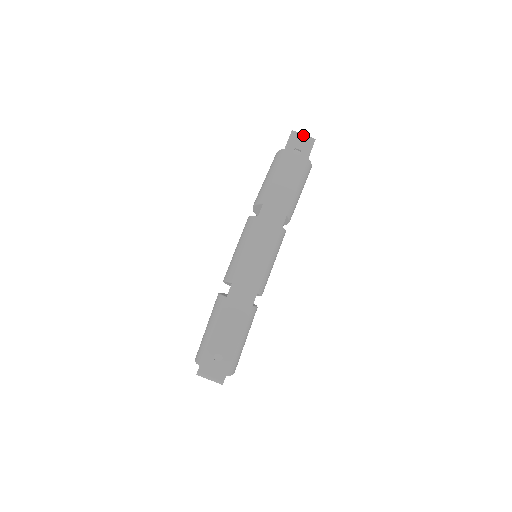
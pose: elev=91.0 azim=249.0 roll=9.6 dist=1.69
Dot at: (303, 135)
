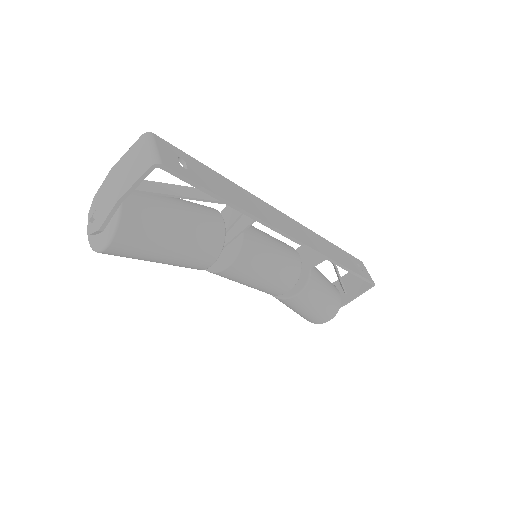
Dot at: occluded
